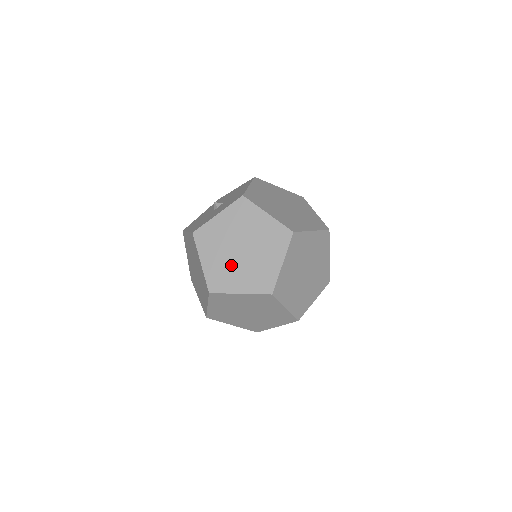
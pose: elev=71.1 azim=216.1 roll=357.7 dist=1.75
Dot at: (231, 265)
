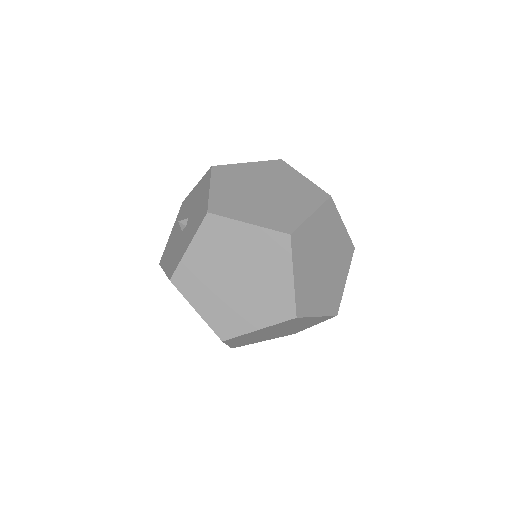
Dot at: occluded
